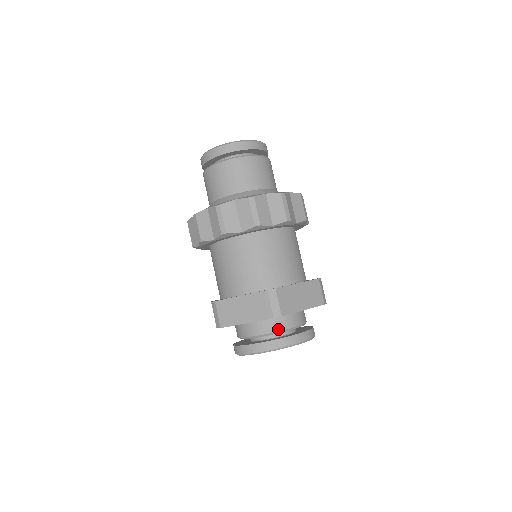
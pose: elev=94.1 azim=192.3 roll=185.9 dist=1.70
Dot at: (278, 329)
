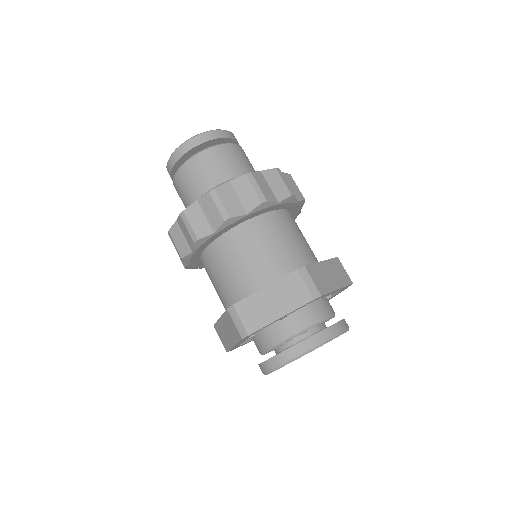
Dot at: (314, 321)
